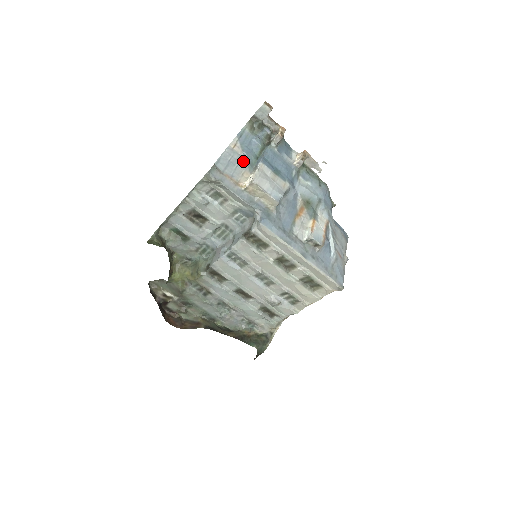
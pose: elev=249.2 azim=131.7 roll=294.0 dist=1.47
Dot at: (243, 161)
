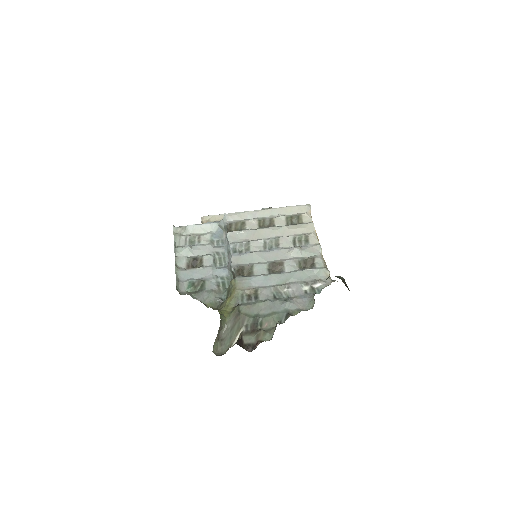
Dot at: occluded
